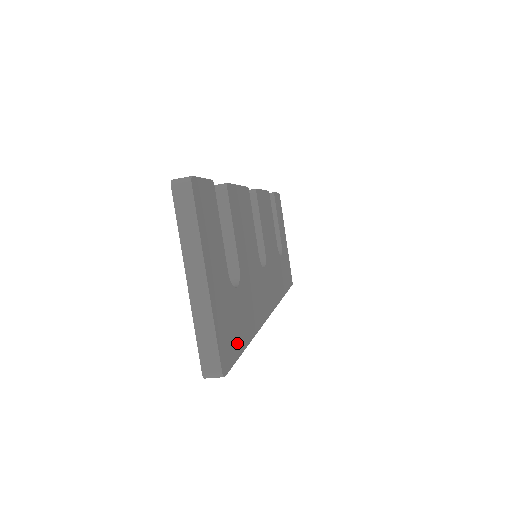
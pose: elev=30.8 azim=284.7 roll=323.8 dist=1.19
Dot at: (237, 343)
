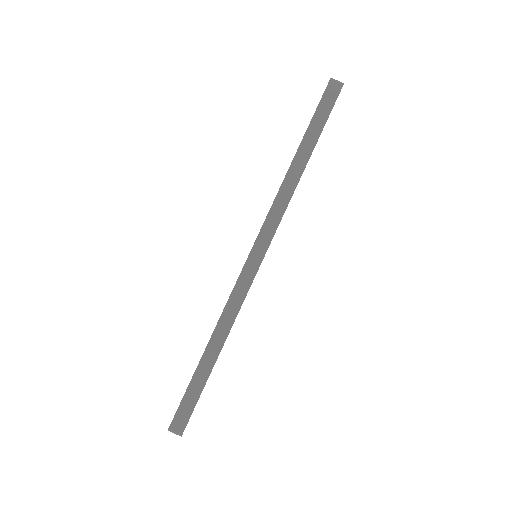
Dot at: occluded
